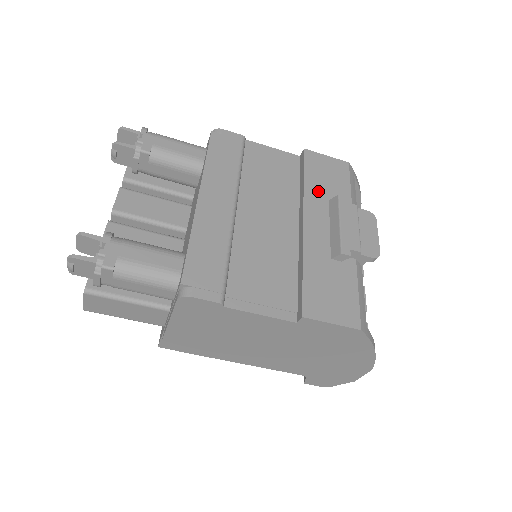
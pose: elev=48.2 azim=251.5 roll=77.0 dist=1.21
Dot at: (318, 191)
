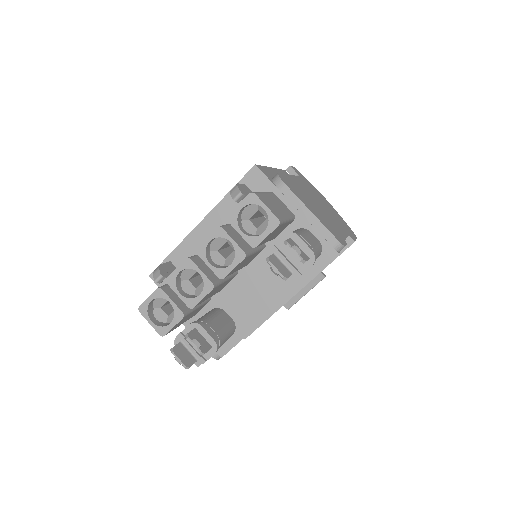
Dot at: occluded
